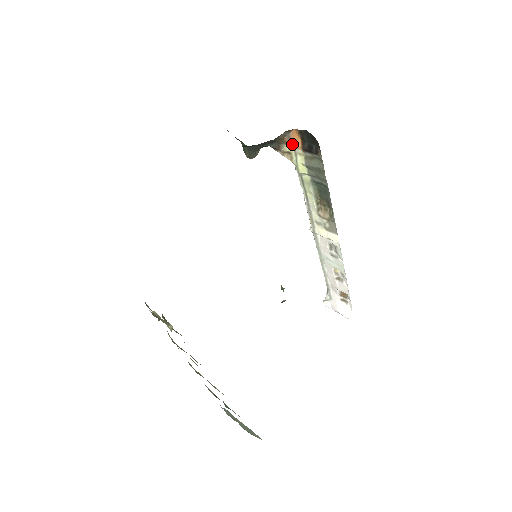
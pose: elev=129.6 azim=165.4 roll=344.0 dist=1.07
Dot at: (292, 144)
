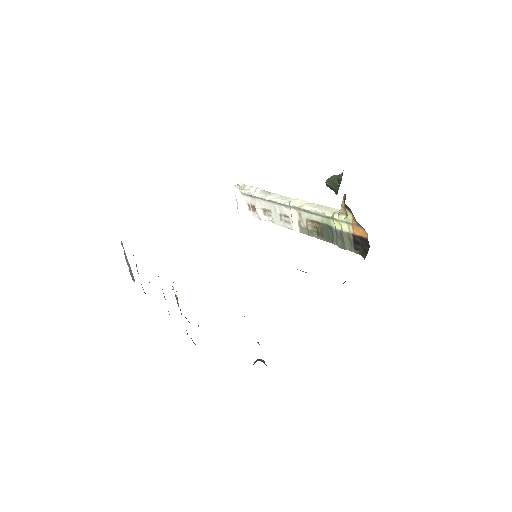
Dot at: (355, 225)
